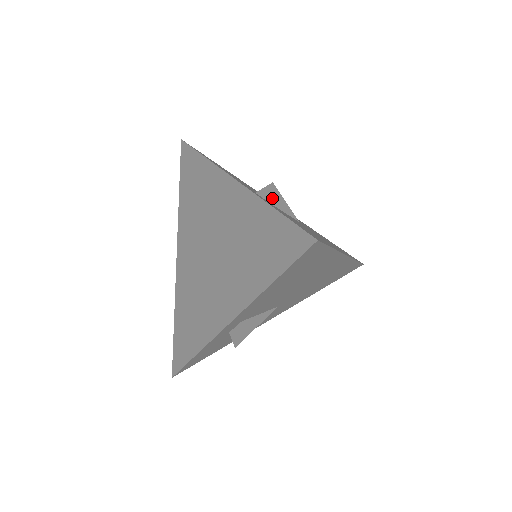
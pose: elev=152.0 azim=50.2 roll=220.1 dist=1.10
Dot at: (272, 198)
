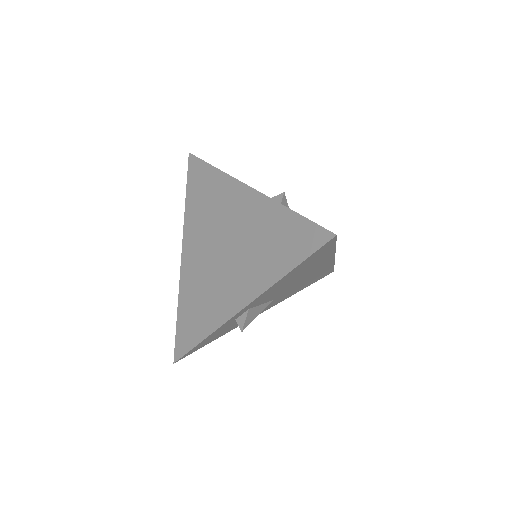
Dot at: occluded
